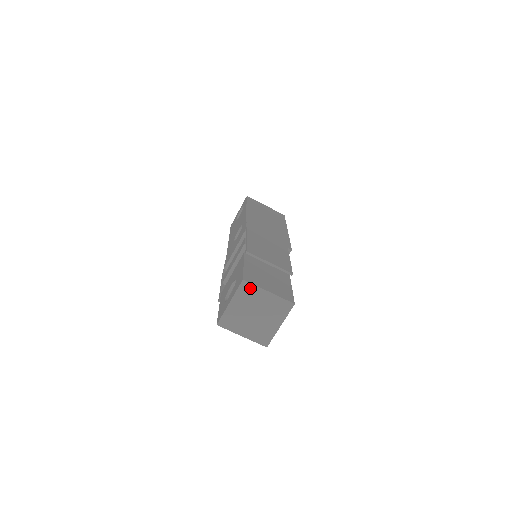
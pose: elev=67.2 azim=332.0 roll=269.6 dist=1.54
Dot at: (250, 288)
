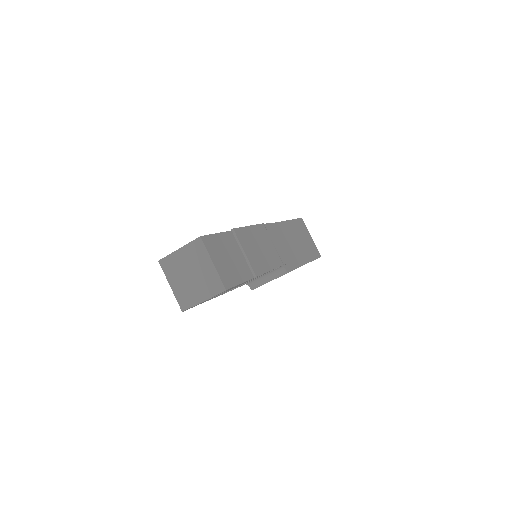
Dot at: (201, 248)
